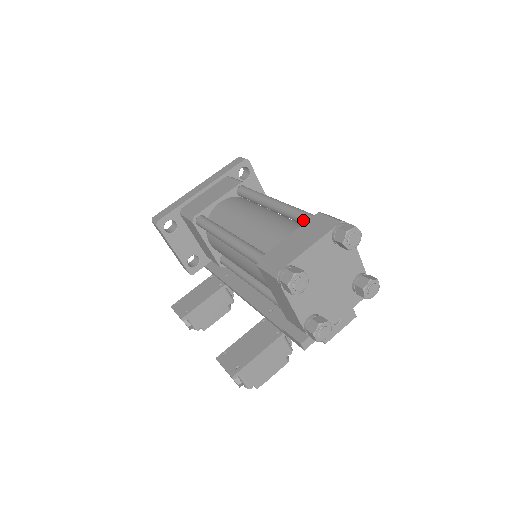
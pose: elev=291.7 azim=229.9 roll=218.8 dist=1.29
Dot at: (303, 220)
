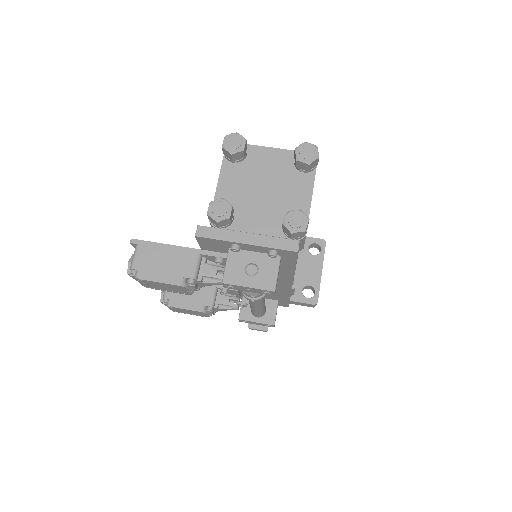
Dot at: occluded
